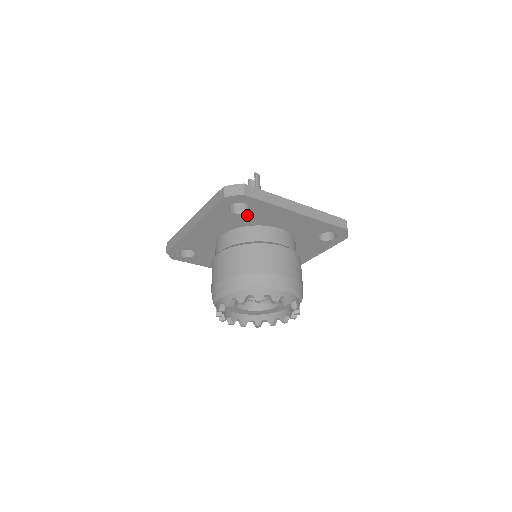
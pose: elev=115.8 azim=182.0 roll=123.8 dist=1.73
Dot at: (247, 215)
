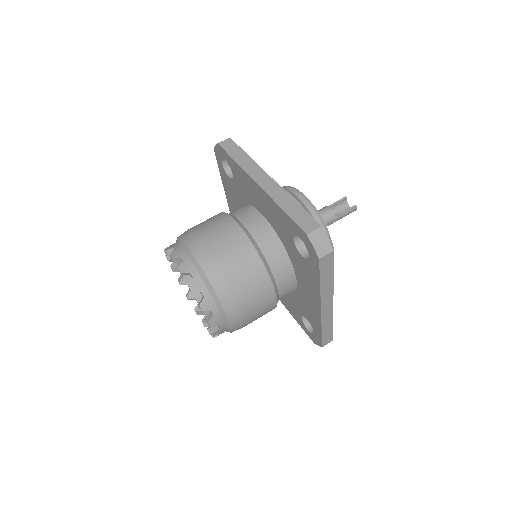
Dot at: (297, 253)
